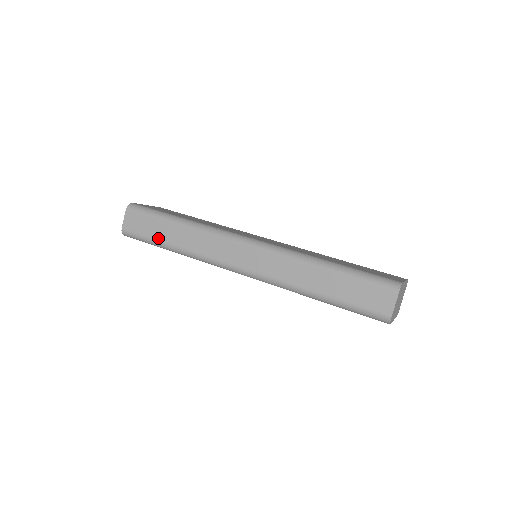
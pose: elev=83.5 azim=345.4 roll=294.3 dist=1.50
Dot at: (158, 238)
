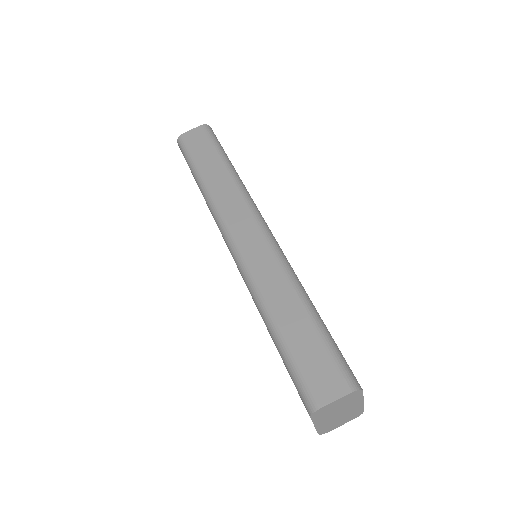
Dot at: (199, 163)
